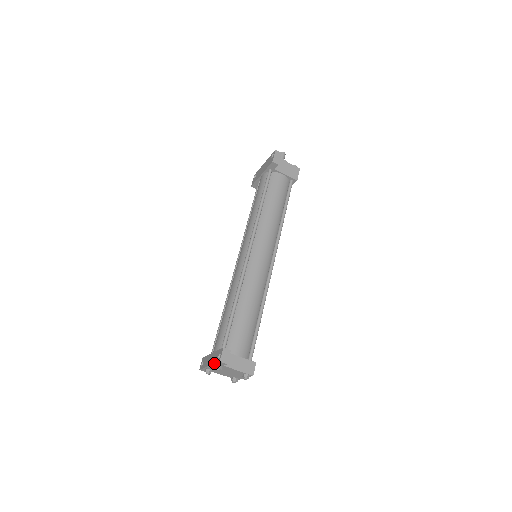
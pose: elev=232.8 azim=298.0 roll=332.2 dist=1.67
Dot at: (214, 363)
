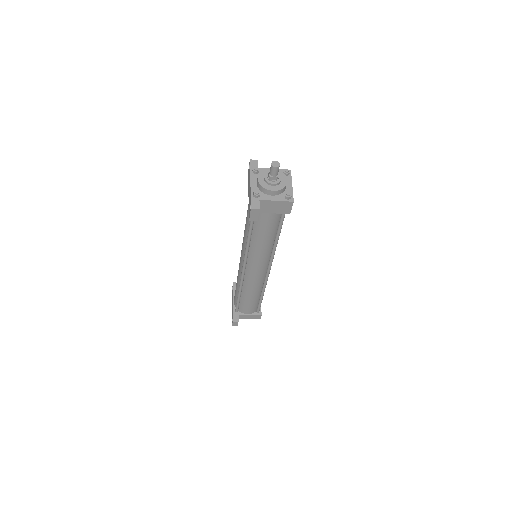
Dot at: occluded
